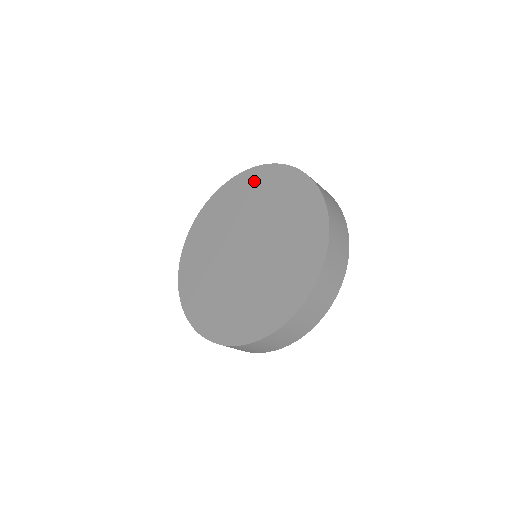
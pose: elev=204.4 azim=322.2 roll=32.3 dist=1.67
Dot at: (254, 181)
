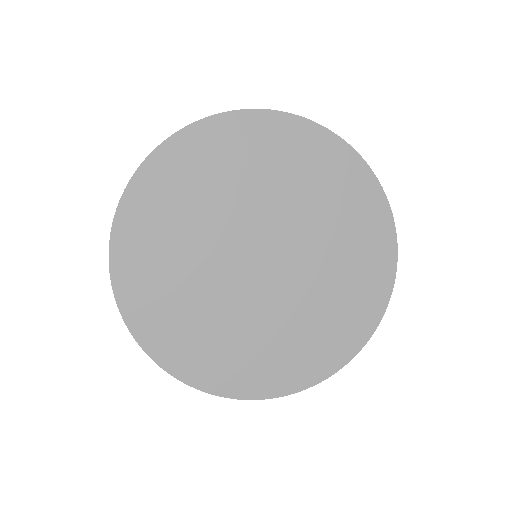
Dot at: (165, 182)
